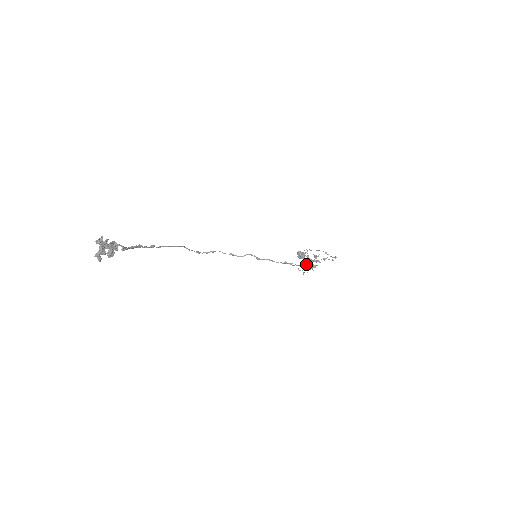
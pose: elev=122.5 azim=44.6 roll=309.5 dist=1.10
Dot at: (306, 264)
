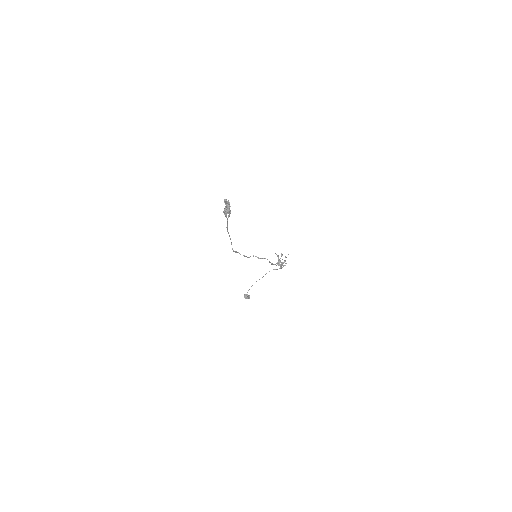
Dot at: occluded
